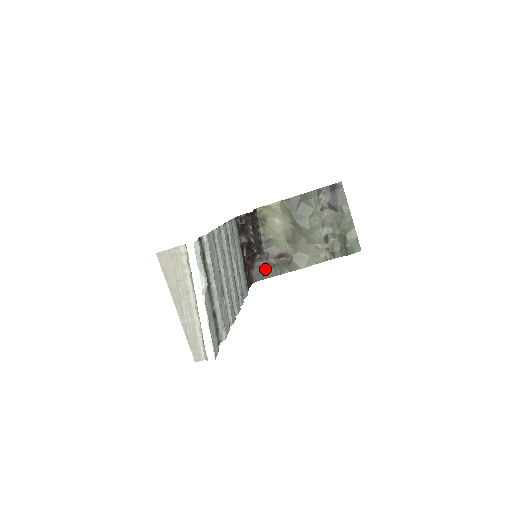
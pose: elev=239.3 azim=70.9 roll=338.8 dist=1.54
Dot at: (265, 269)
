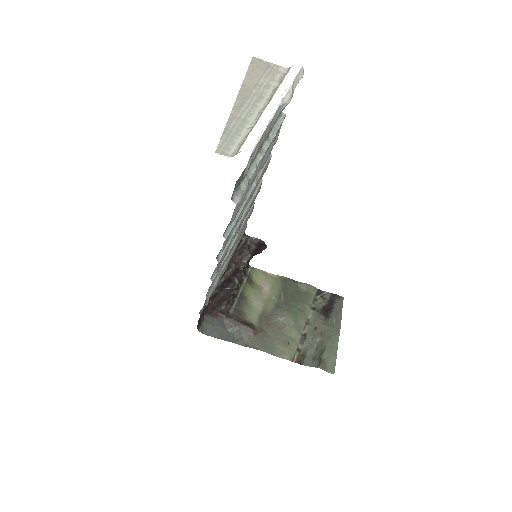
Dot at: (220, 326)
